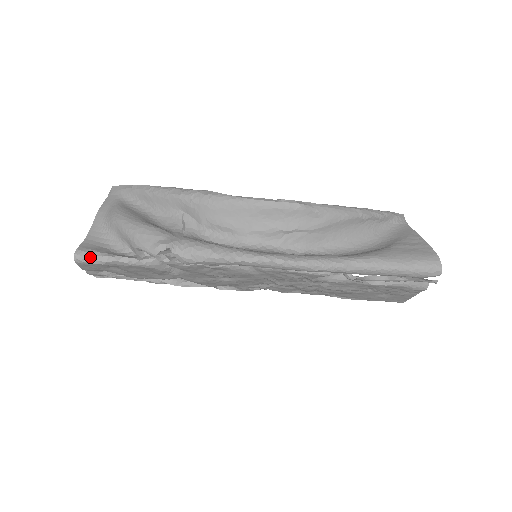
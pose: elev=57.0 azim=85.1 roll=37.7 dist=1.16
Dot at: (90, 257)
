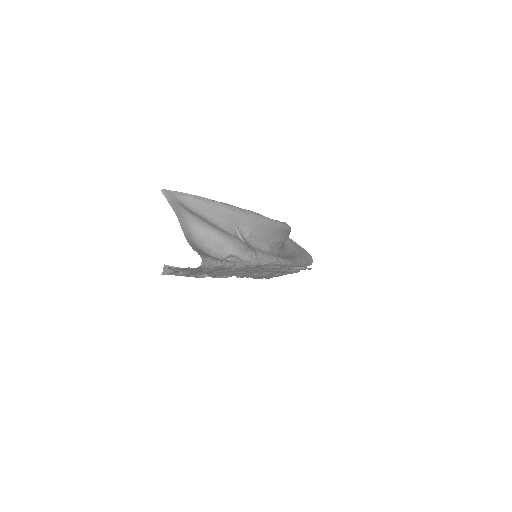
Dot at: (209, 262)
